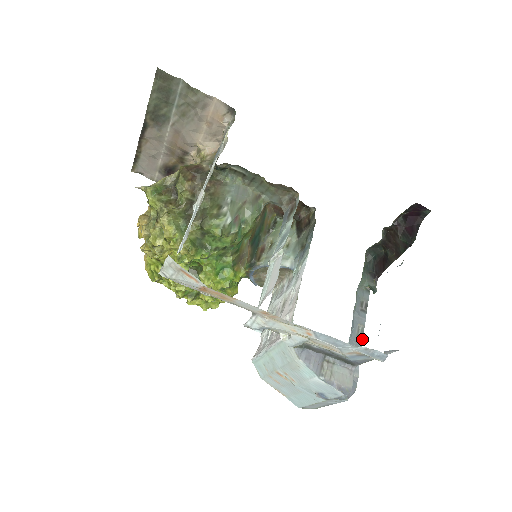
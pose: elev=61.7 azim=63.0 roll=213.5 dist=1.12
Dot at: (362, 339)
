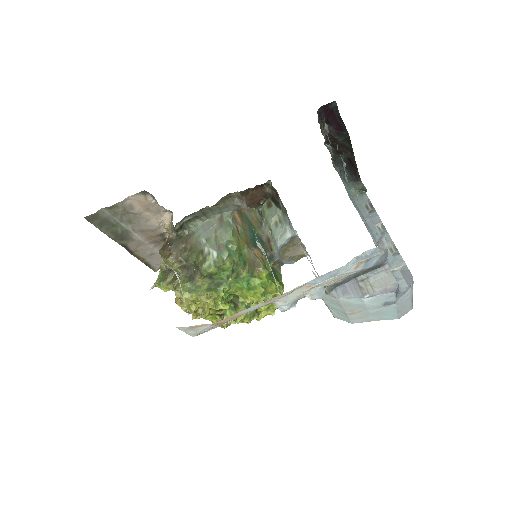
Dot at: (387, 233)
